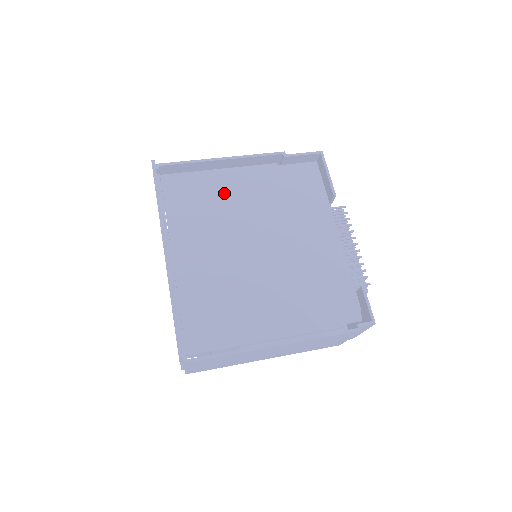
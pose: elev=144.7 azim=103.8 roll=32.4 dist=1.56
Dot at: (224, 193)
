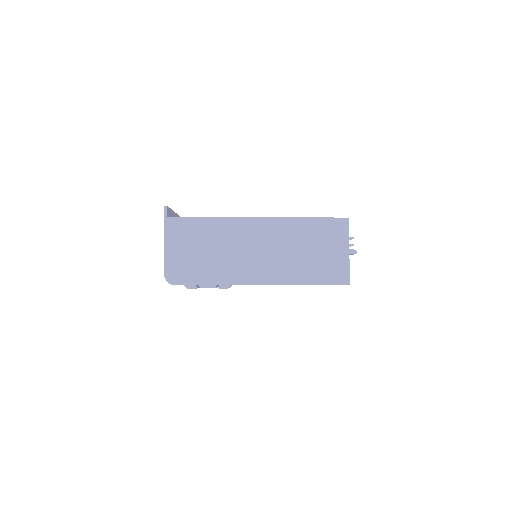
Dot at: occluded
